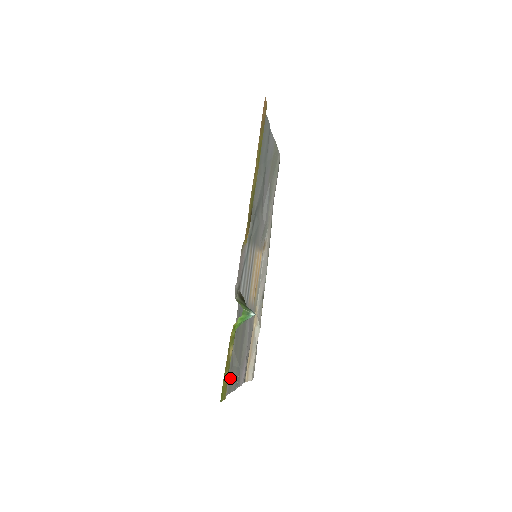
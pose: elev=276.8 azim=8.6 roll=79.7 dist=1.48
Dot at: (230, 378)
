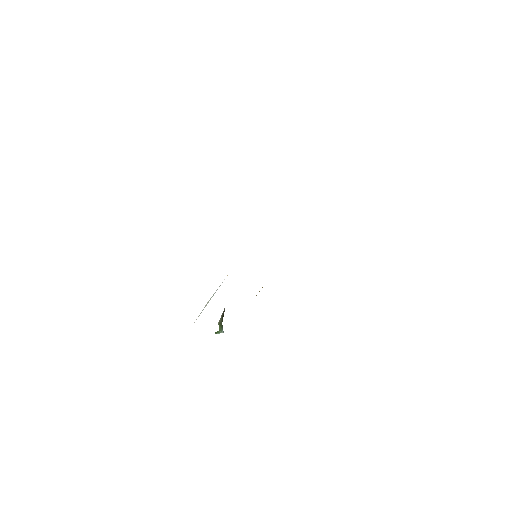
Dot at: occluded
